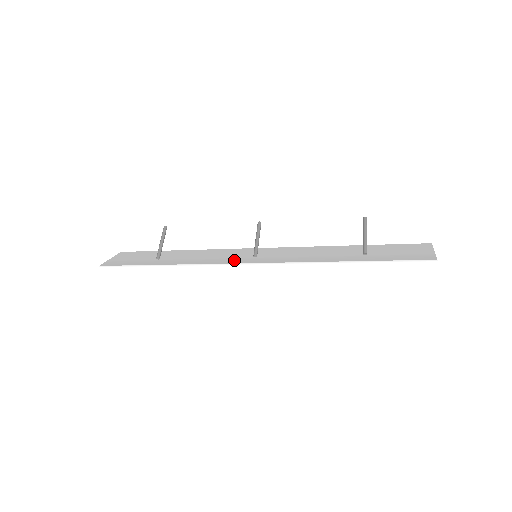
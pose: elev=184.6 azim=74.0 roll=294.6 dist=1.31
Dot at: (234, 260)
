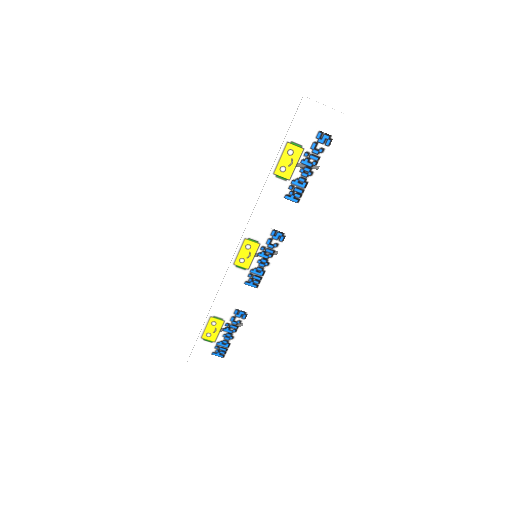
Dot at: (237, 265)
